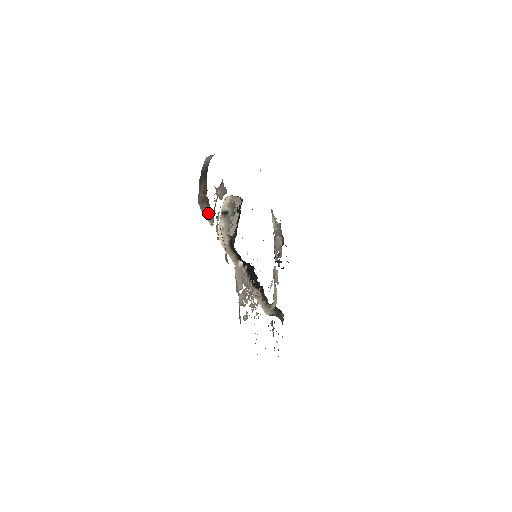
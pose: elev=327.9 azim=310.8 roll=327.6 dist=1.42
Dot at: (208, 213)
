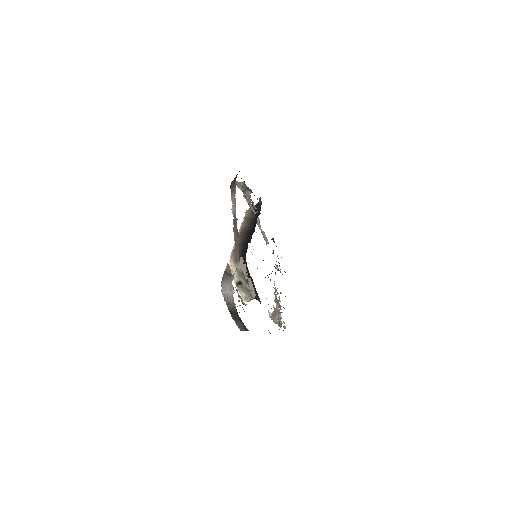
Dot at: occluded
